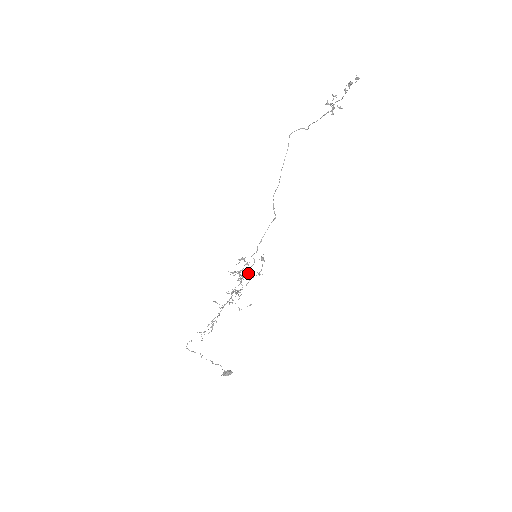
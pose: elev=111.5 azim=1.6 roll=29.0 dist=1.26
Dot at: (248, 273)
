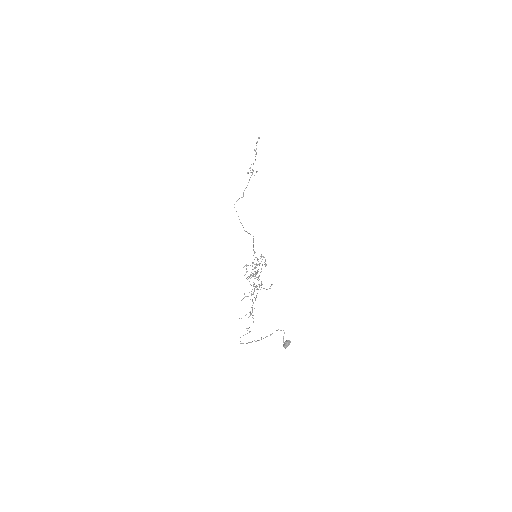
Dot at: (257, 270)
